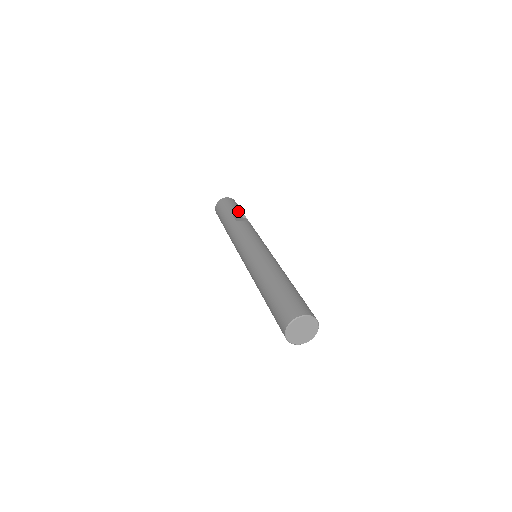
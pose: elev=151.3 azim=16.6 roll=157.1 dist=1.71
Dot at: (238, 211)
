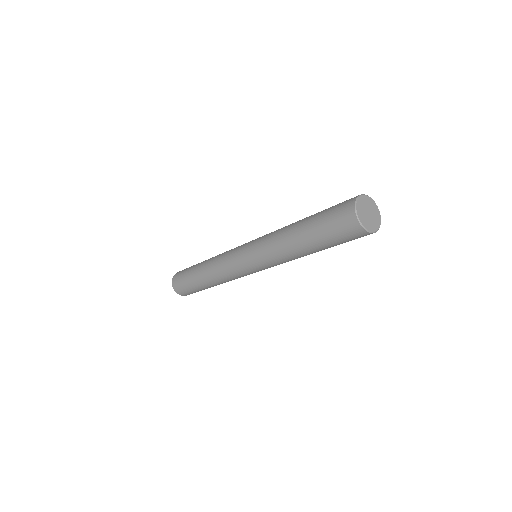
Dot at: occluded
